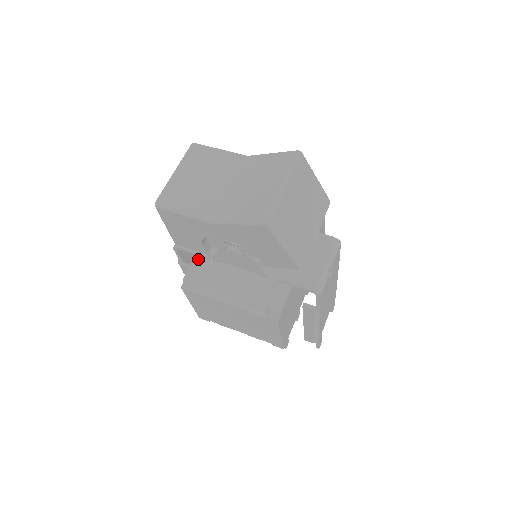
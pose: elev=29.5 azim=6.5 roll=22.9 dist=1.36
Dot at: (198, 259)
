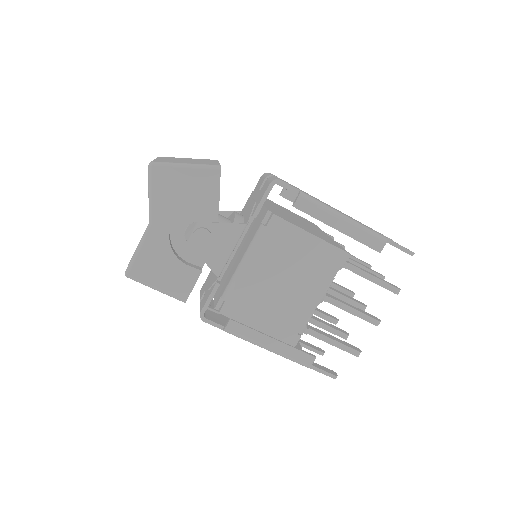
Dot at: (215, 294)
